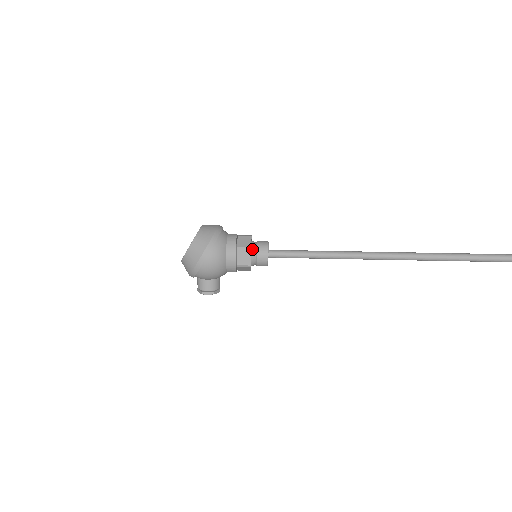
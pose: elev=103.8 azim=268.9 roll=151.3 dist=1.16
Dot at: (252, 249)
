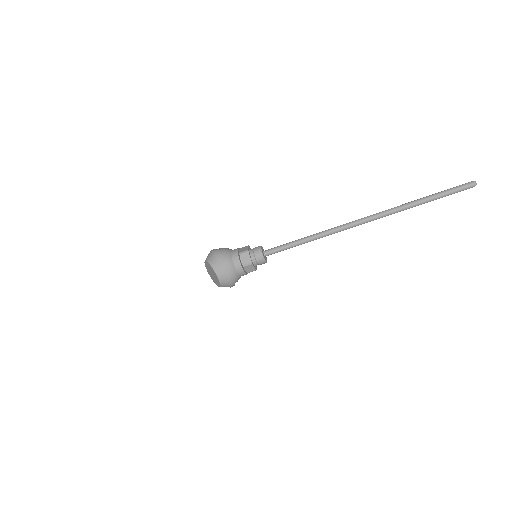
Dot at: occluded
